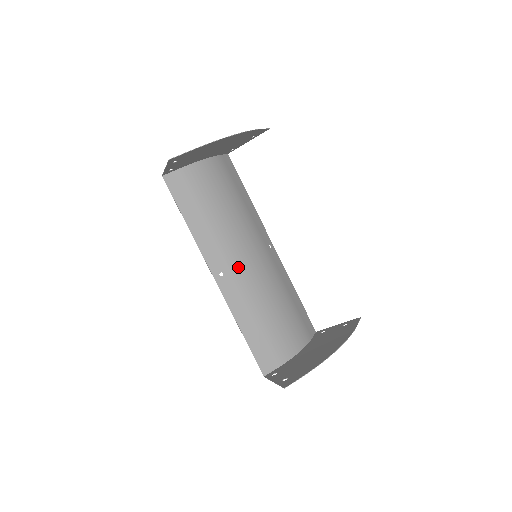
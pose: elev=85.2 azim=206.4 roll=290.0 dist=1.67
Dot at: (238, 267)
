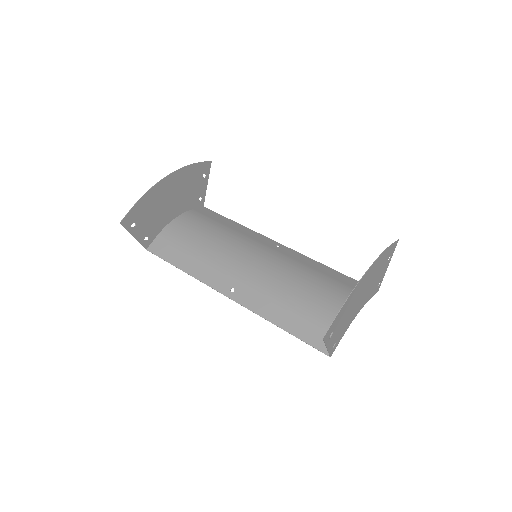
Dot at: (245, 275)
